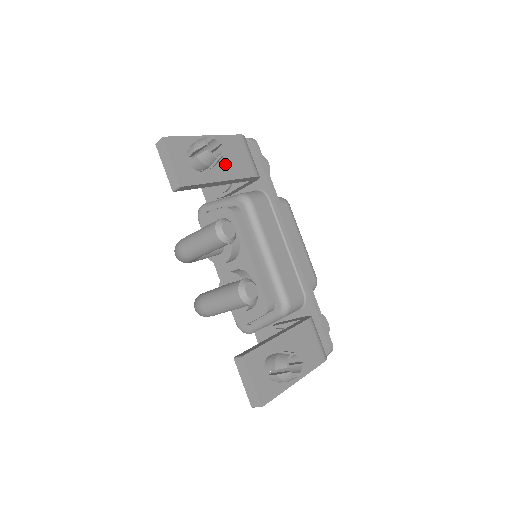
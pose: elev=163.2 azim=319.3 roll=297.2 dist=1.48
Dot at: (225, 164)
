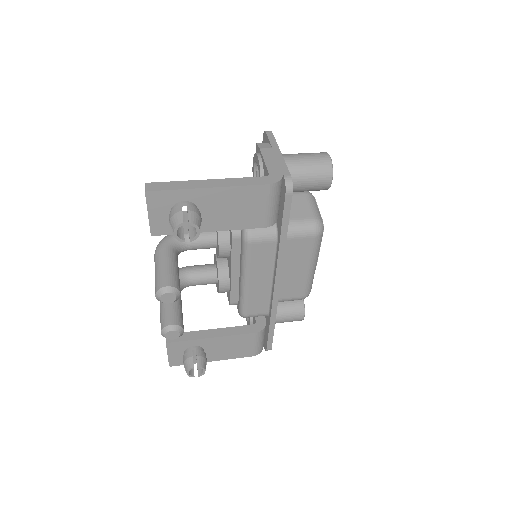
Dot at: (224, 216)
